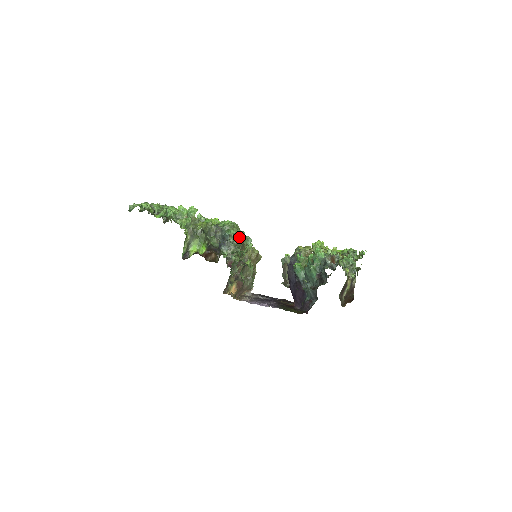
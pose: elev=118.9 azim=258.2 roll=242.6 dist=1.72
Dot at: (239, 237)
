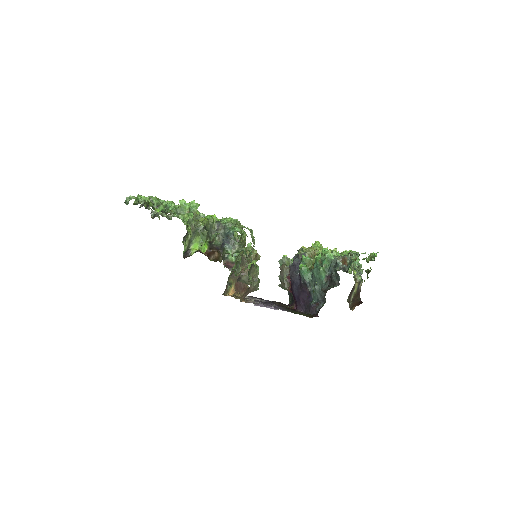
Dot at: (244, 235)
